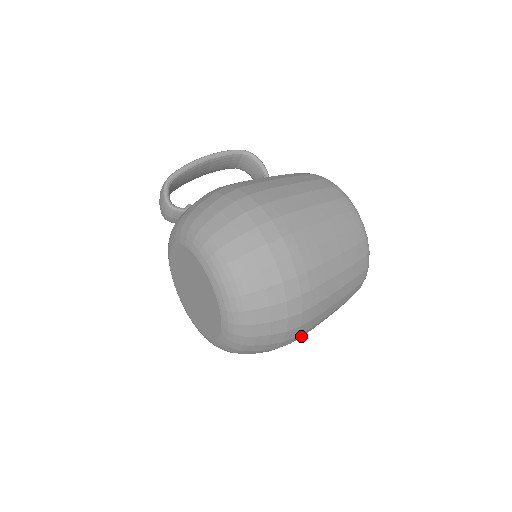
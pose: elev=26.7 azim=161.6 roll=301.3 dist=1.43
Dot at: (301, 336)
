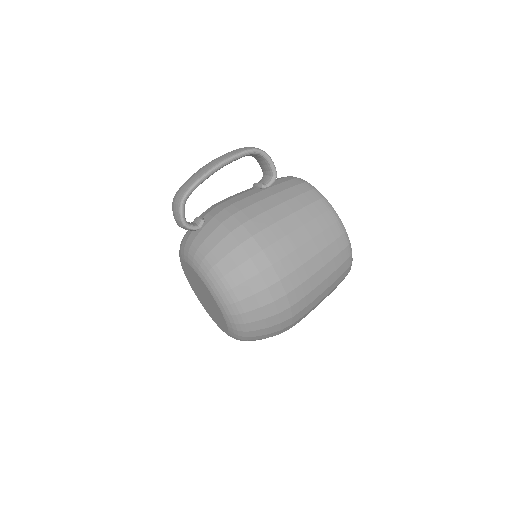
Dot at: occluded
